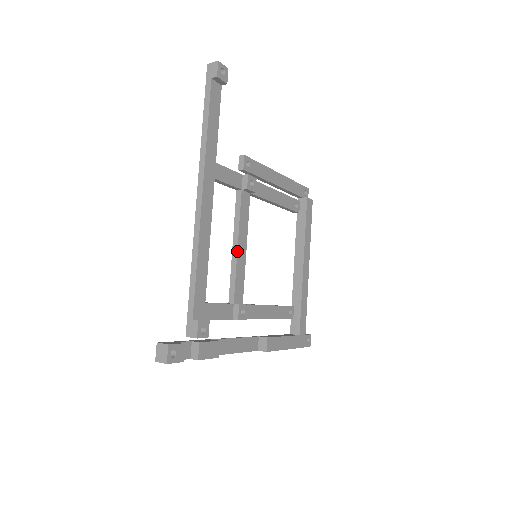
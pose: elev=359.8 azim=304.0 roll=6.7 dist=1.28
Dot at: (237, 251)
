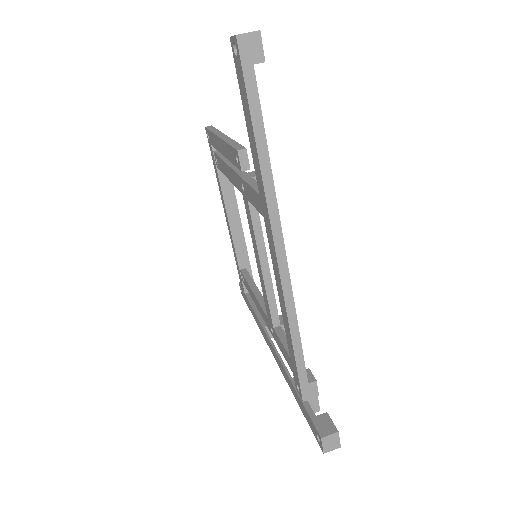
Dot at: occluded
